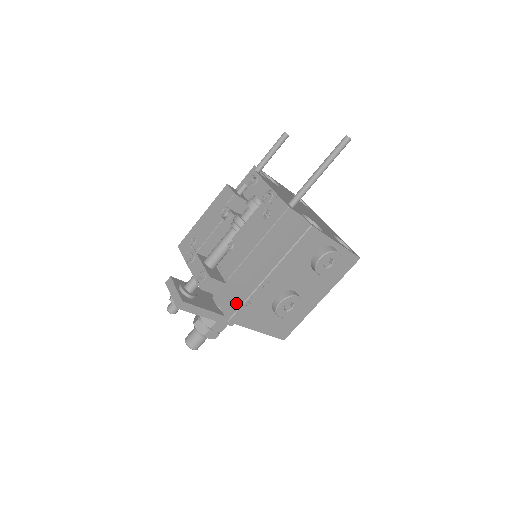
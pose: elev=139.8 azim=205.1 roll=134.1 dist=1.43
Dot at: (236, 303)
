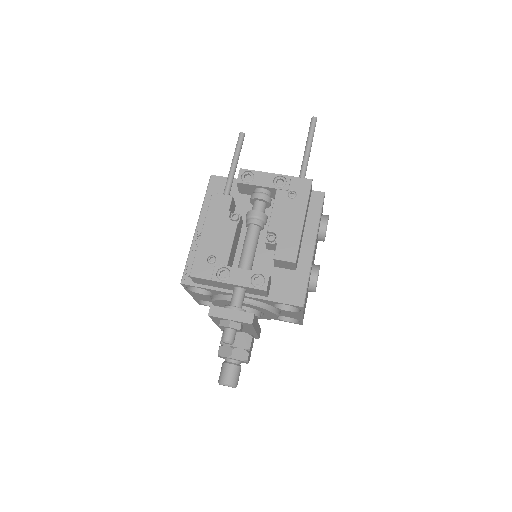
Dot at: (300, 288)
